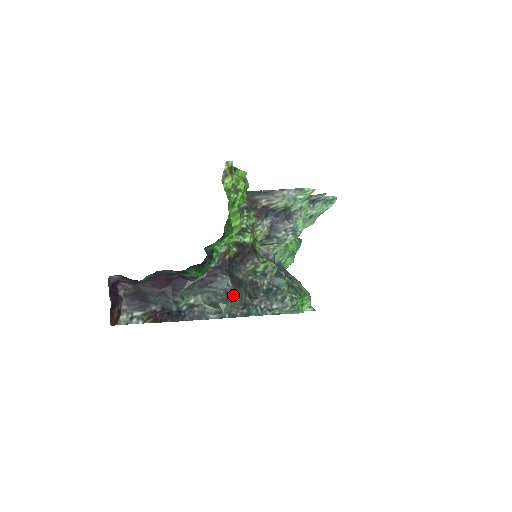
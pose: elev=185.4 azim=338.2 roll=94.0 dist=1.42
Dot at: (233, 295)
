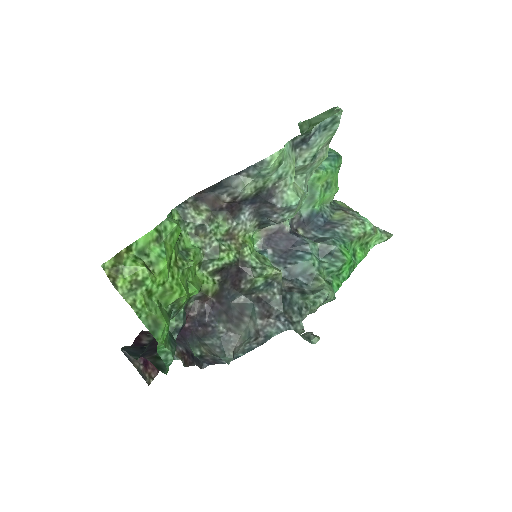
Dot at: (232, 340)
